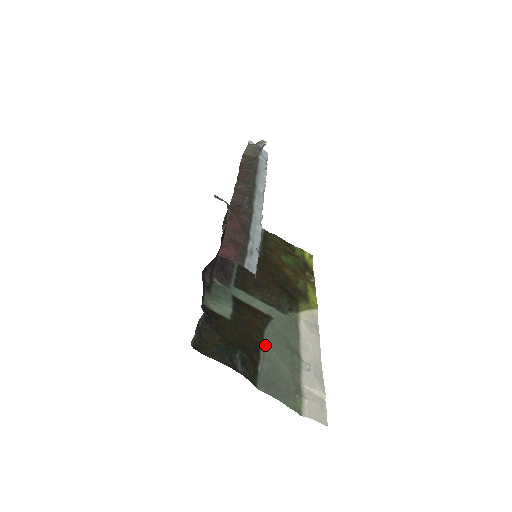
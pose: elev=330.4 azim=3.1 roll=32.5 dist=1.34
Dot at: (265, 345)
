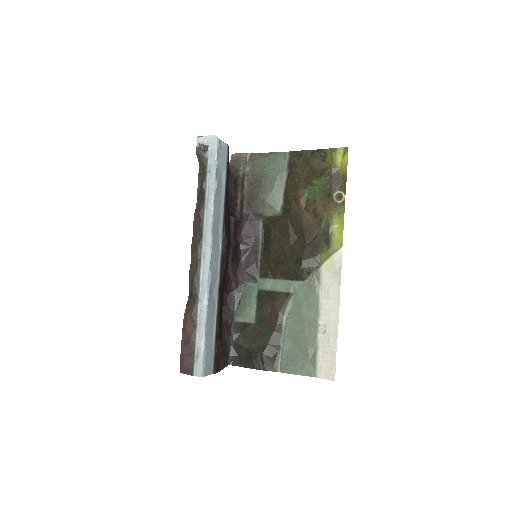
Dot at: (285, 329)
